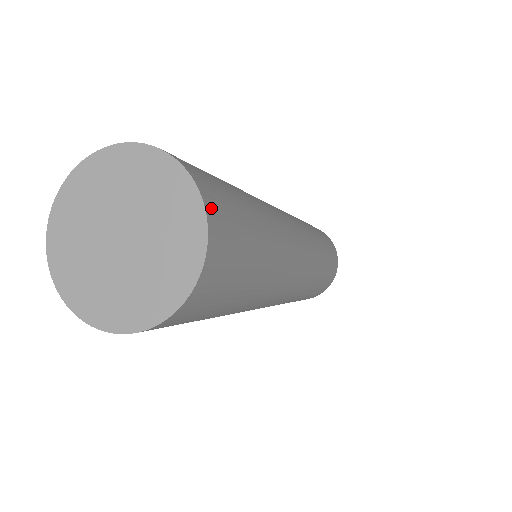
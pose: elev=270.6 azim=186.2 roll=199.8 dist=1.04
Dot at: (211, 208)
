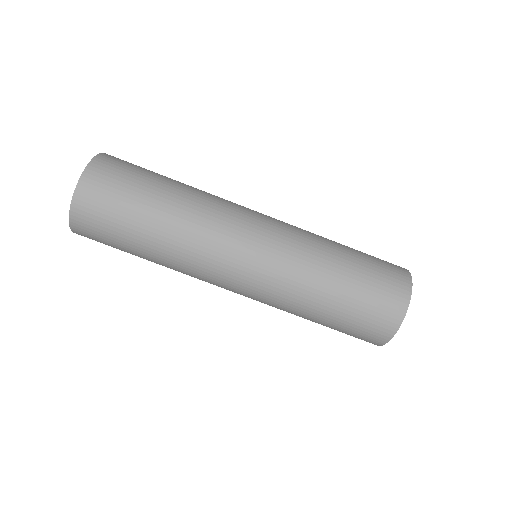
Dot at: (100, 160)
